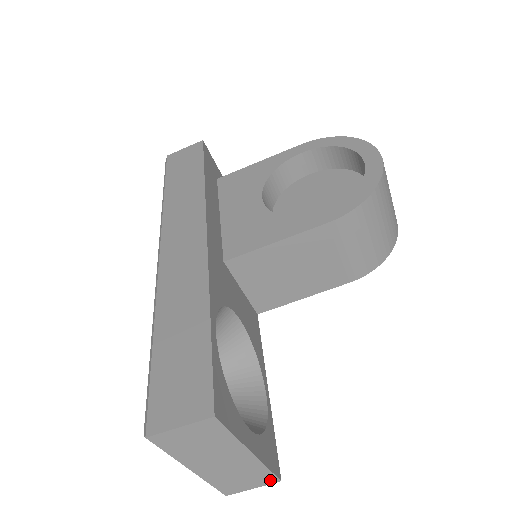
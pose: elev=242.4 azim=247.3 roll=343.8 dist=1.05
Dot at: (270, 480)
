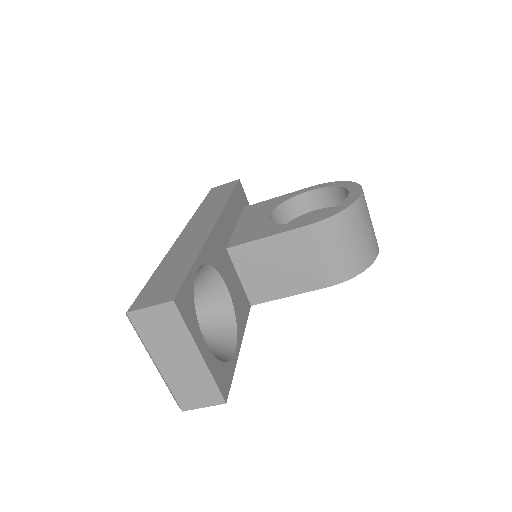
Dot at: (217, 399)
